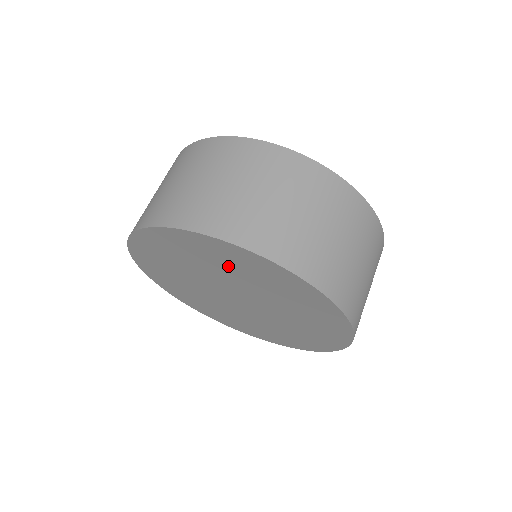
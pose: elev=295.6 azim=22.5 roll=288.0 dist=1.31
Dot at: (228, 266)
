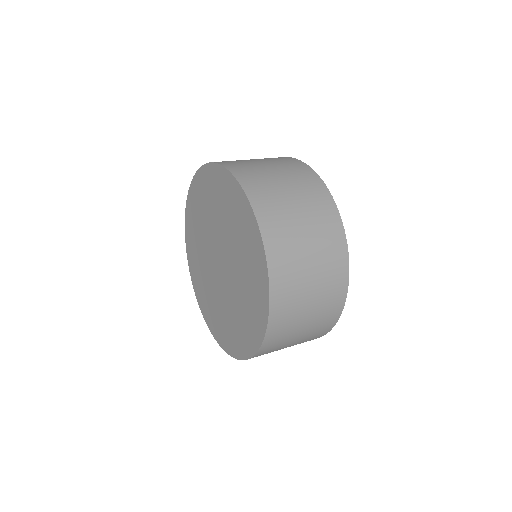
Dot at: (218, 203)
